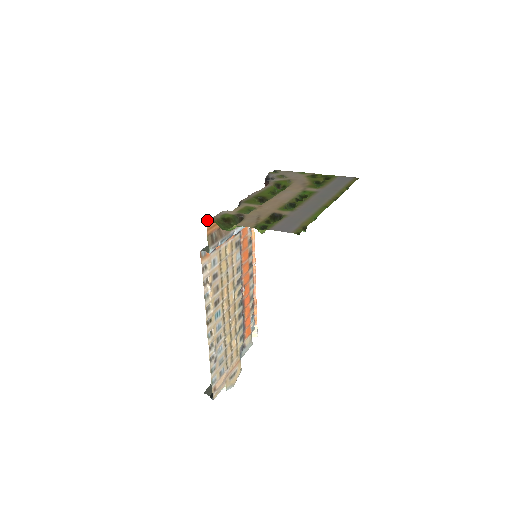
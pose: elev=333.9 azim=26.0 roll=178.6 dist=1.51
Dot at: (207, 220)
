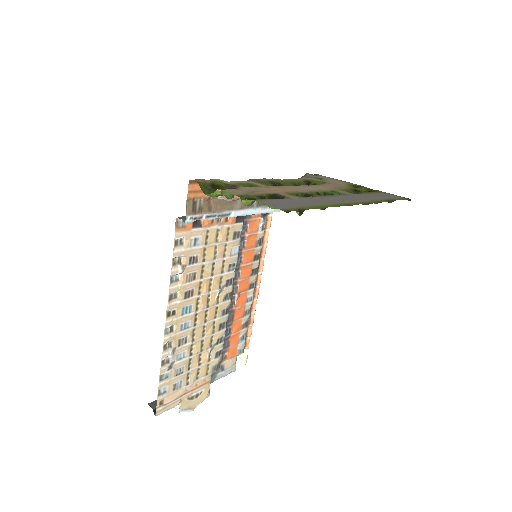
Dot at: occluded
